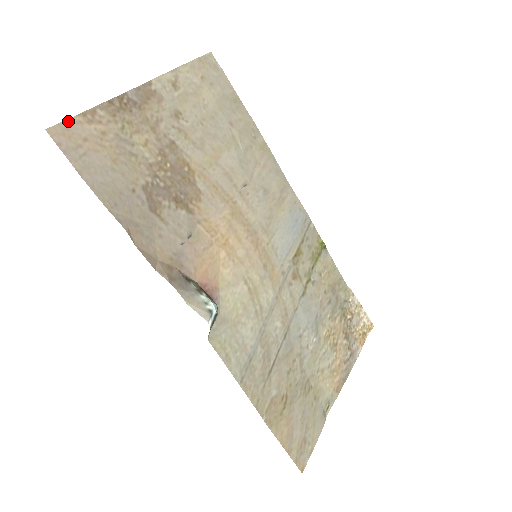
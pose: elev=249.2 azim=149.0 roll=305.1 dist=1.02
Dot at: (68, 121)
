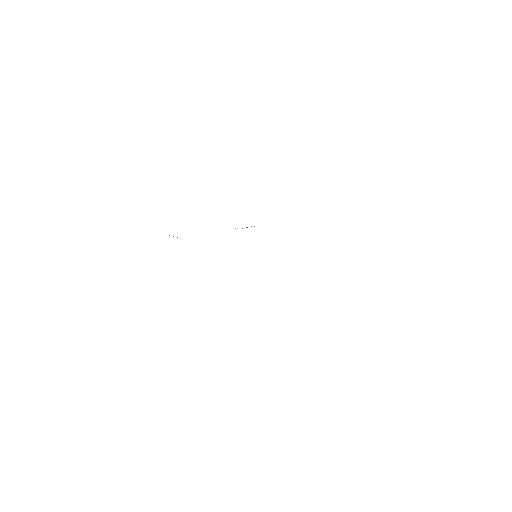
Dot at: occluded
